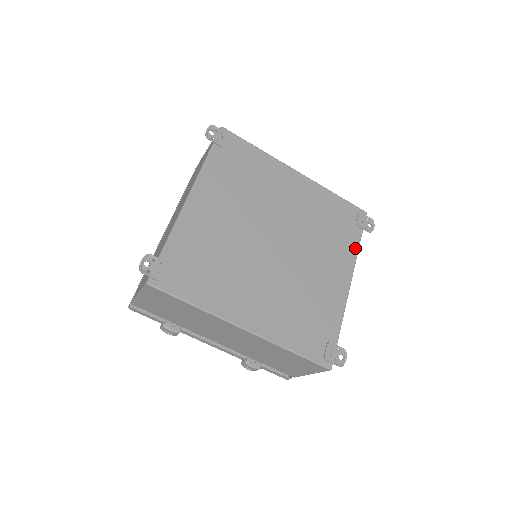
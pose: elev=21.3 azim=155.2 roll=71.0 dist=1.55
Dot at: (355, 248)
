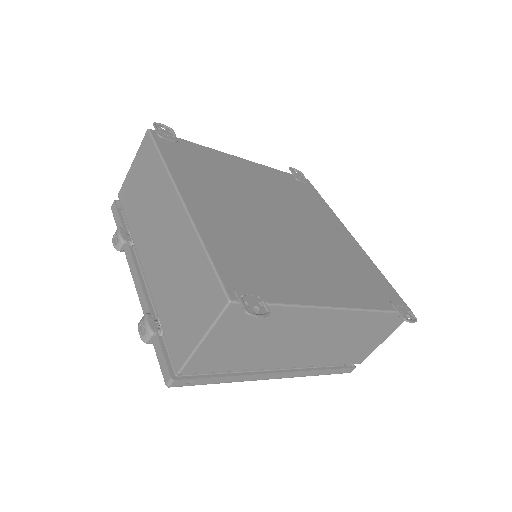
Dot at: (372, 305)
